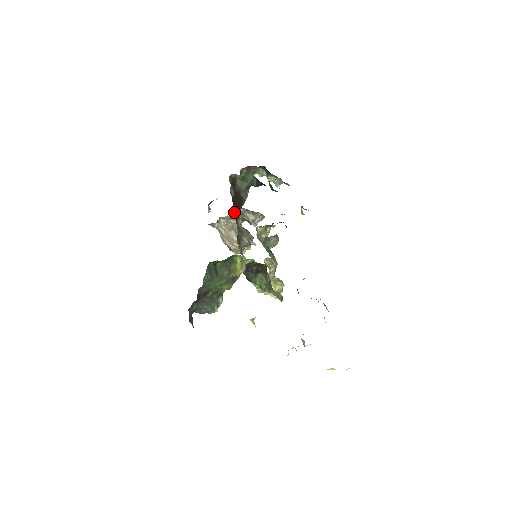
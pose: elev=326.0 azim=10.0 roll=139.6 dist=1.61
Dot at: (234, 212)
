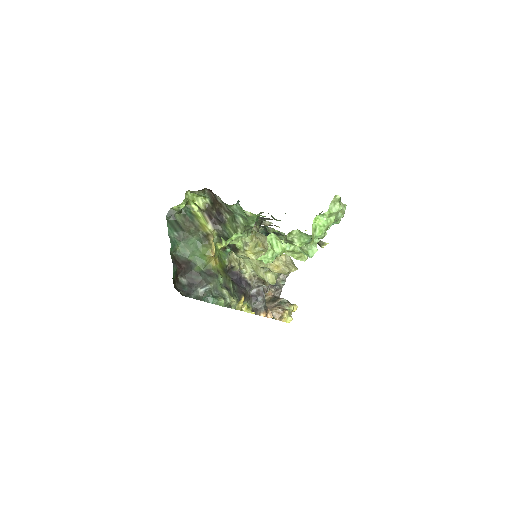
Dot at: occluded
